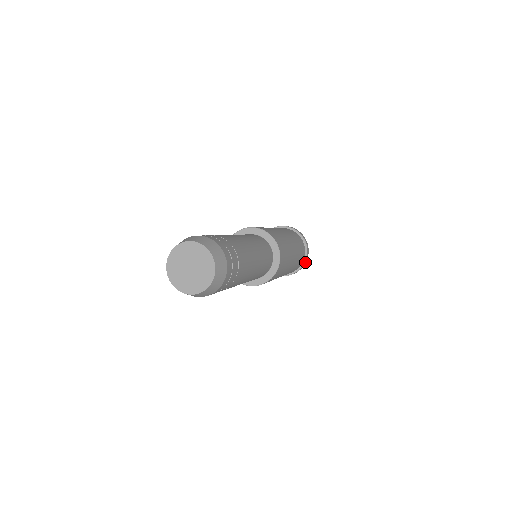
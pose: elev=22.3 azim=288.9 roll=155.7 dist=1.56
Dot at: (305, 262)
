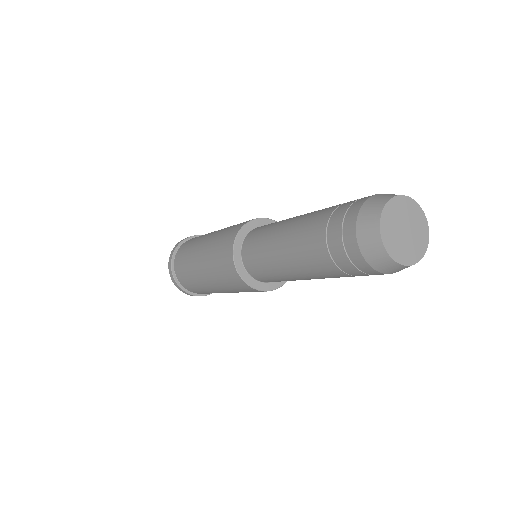
Dot at: occluded
